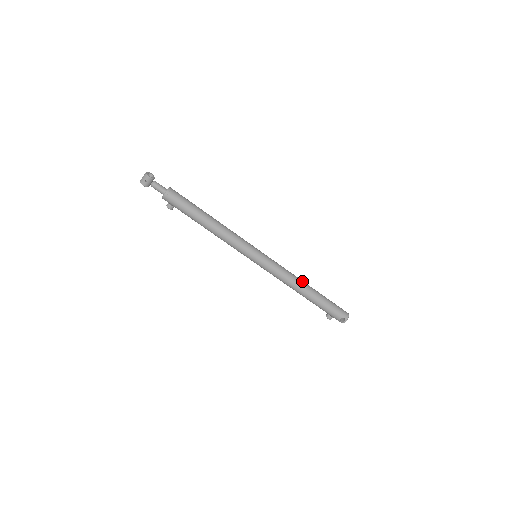
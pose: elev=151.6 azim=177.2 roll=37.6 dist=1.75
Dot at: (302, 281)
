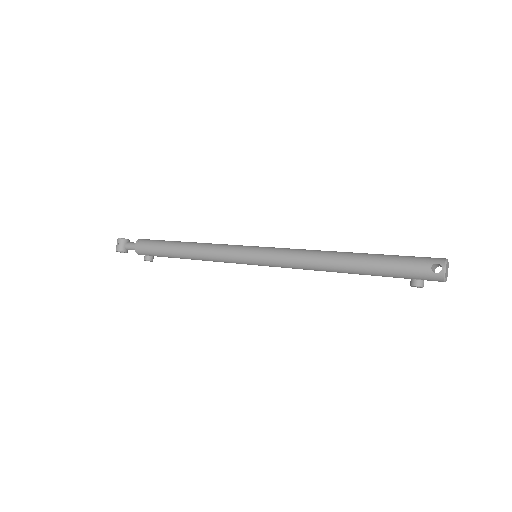
Dot at: (333, 251)
